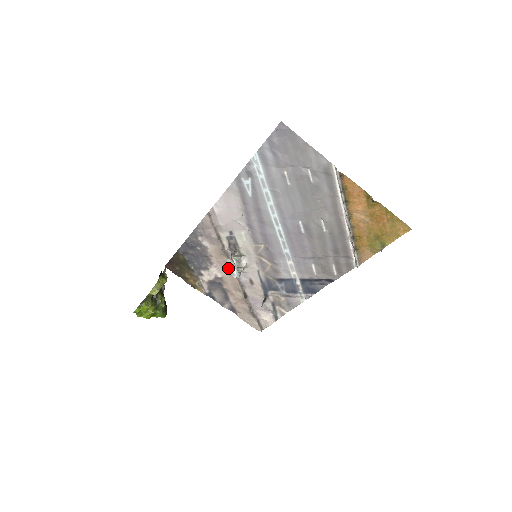
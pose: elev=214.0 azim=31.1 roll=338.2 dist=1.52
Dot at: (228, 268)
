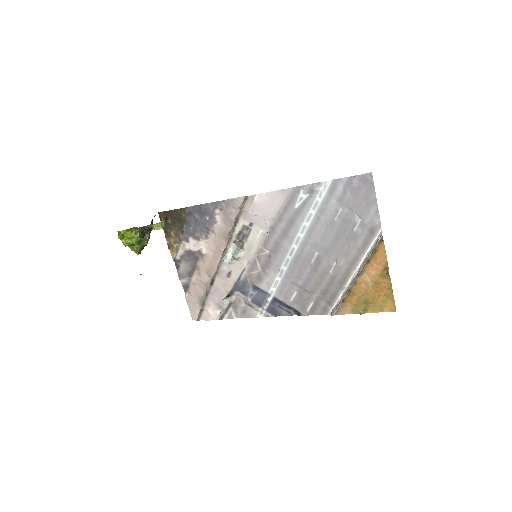
Dot at: (218, 250)
